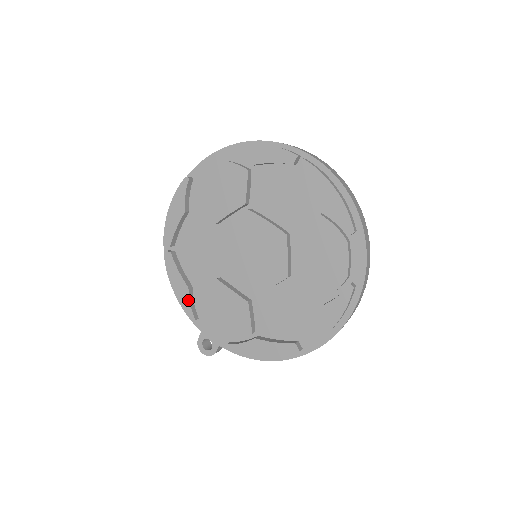
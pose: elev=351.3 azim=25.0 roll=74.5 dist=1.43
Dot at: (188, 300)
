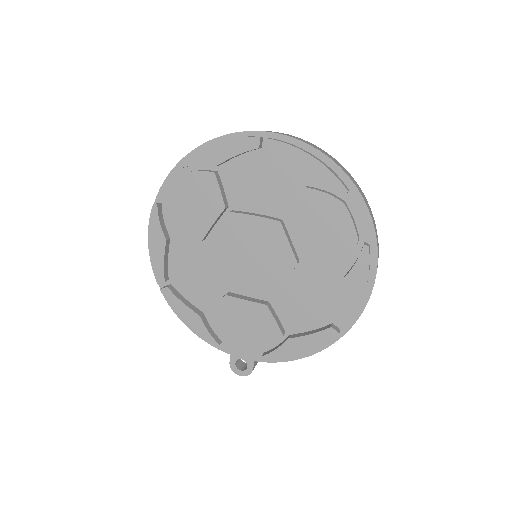
Dot at: (204, 328)
